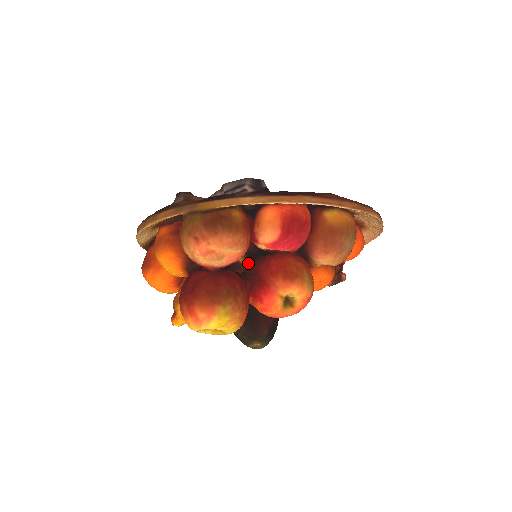
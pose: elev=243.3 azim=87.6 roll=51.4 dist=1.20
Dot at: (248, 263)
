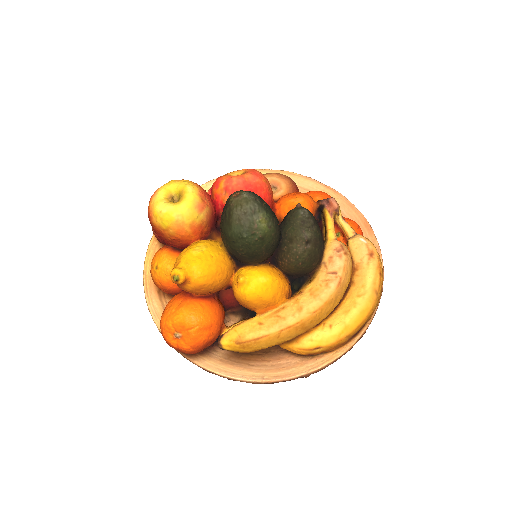
Dot at: occluded
